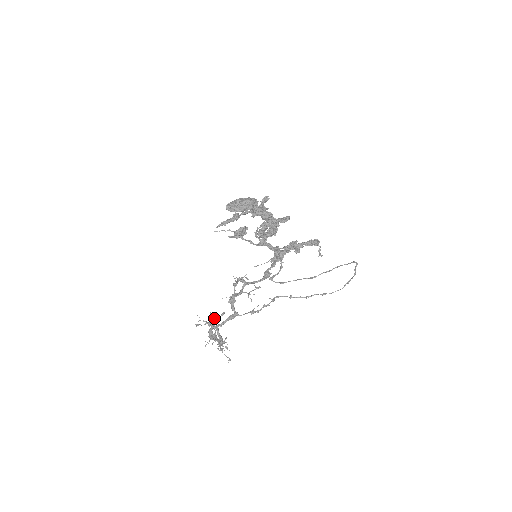
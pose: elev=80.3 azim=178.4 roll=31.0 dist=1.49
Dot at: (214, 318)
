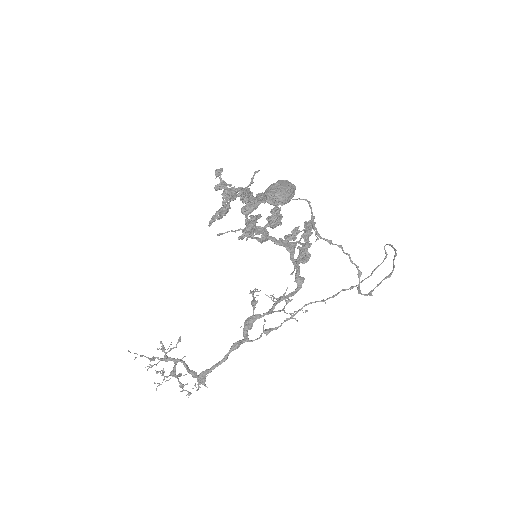
Dot at: occluded
